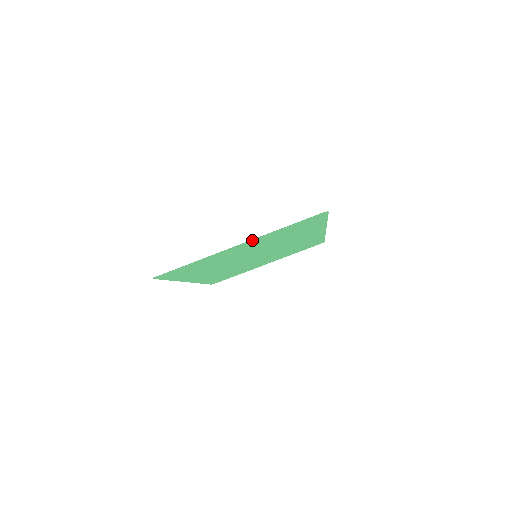
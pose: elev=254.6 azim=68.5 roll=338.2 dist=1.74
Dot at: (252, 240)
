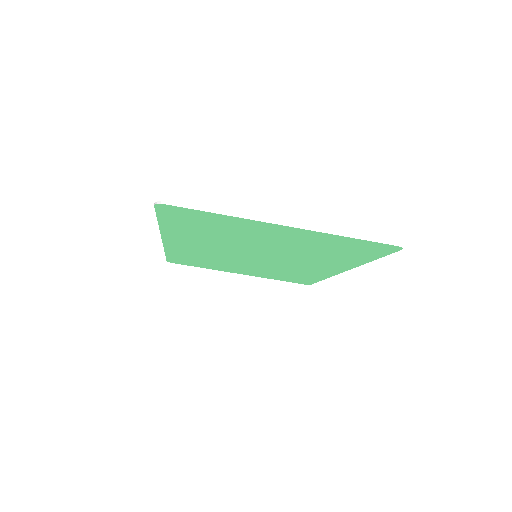
Dot at: (302, 230)
